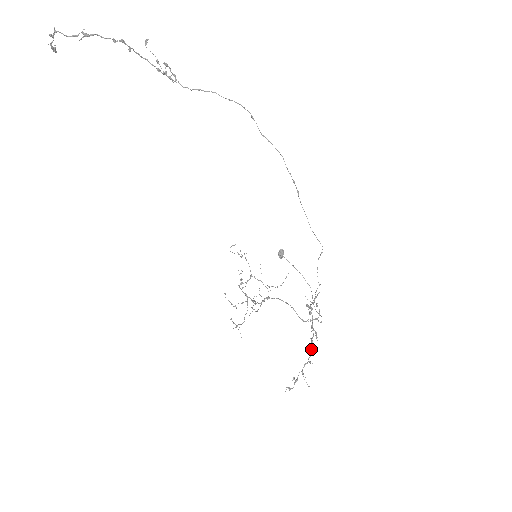
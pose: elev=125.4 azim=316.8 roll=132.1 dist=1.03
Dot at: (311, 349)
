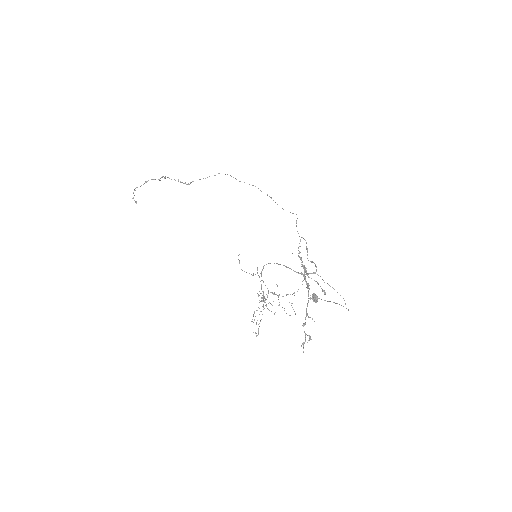
Dot at: (307, 286)
